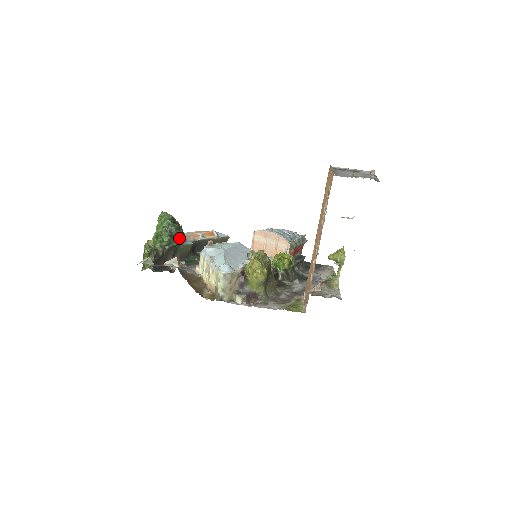
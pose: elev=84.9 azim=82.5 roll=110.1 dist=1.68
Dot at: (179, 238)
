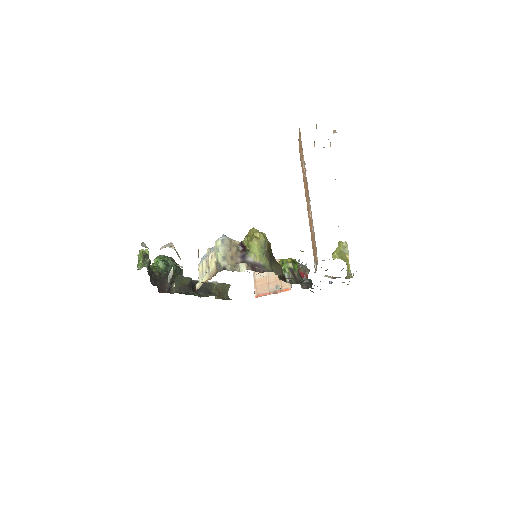
Dot at: (176, 268)
